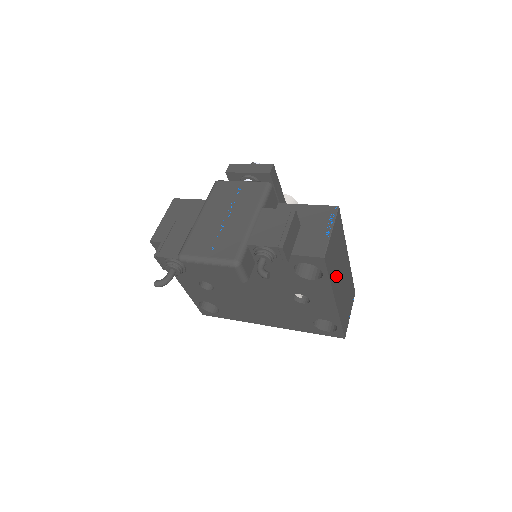
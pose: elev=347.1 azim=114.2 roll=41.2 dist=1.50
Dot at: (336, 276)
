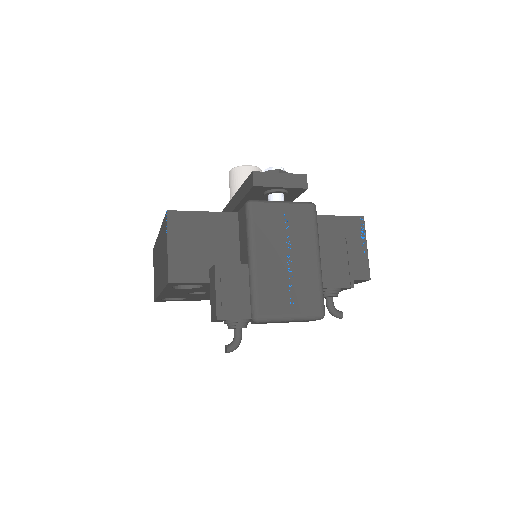
Dot at: occluded
